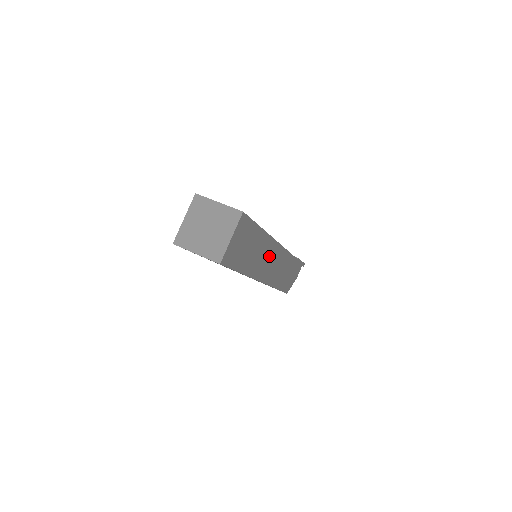
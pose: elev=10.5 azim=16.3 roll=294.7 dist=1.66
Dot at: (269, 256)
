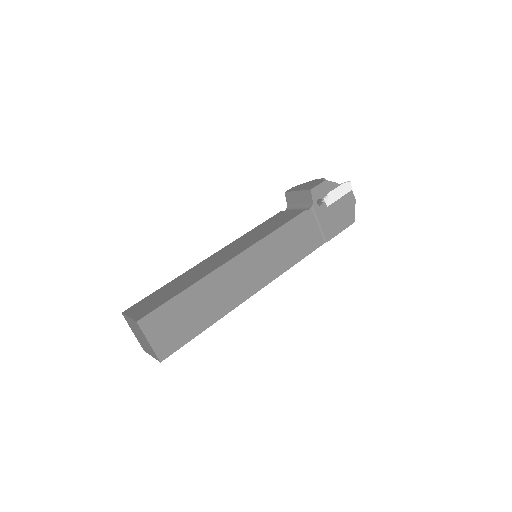
Dot at: occluded
